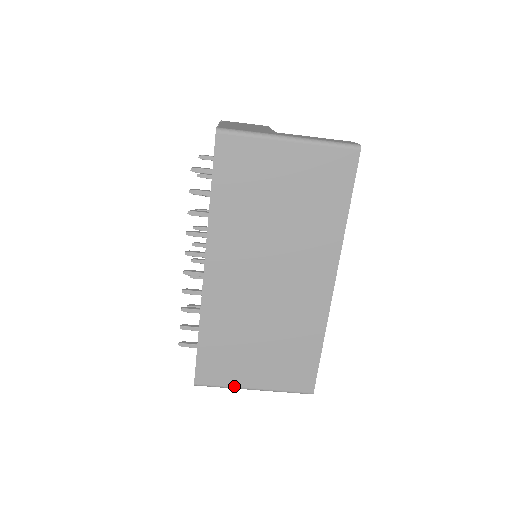
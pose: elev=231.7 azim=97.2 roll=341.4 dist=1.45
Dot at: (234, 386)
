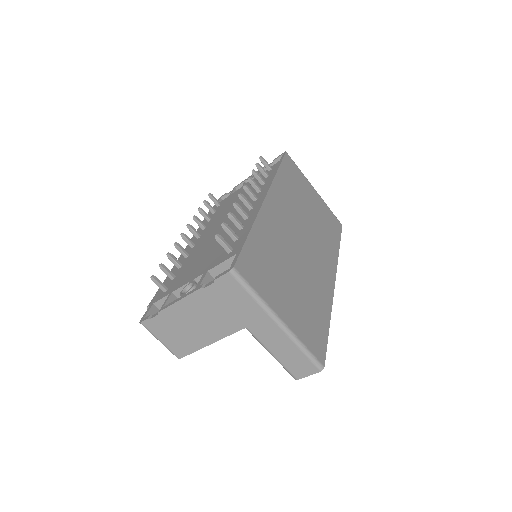
Dot at: (266, 301)
